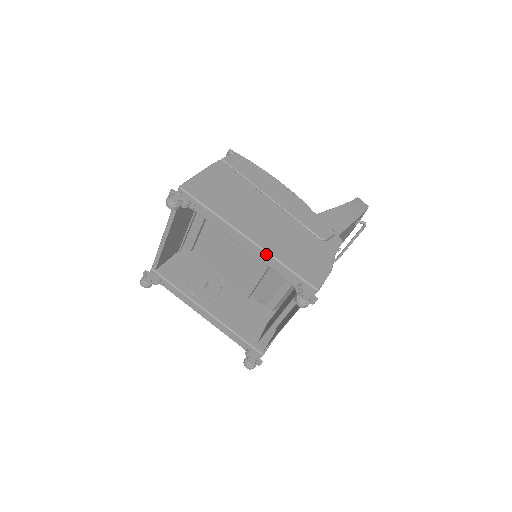
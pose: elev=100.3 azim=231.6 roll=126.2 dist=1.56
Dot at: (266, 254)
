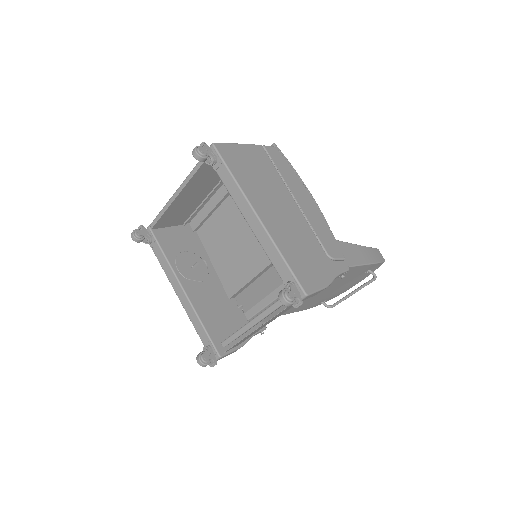
Dot at: (269, 239)
